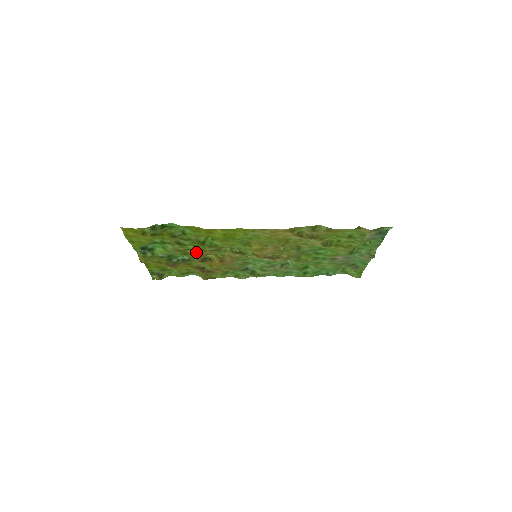
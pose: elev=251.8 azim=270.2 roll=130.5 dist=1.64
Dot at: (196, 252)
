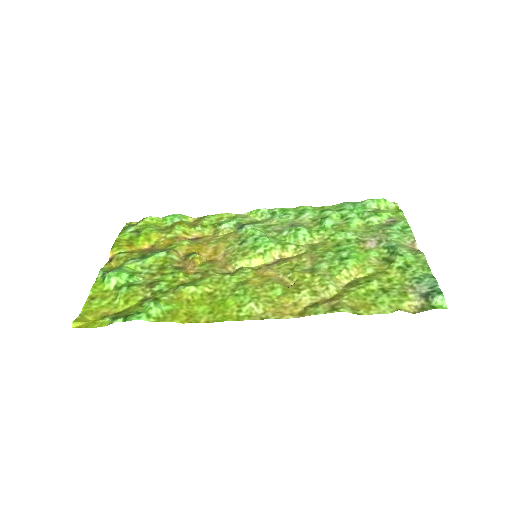
Dot at: (176, 268)
